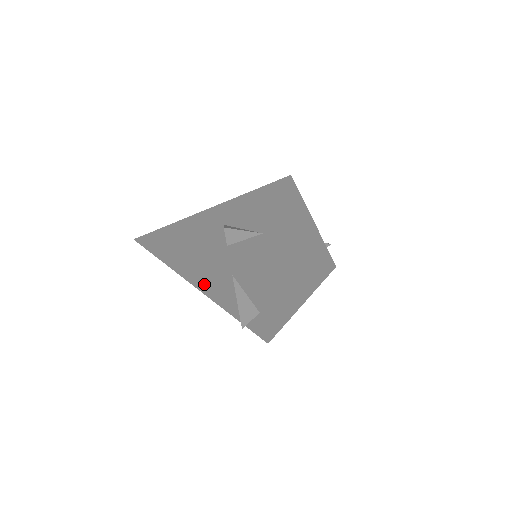
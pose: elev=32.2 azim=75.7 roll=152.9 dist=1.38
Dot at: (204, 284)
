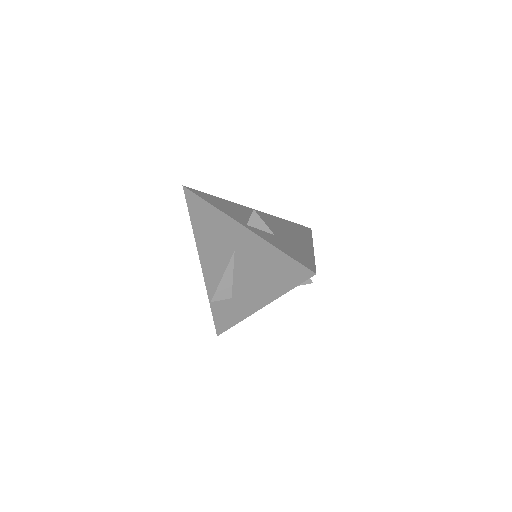
Dot at: (207, 251)
